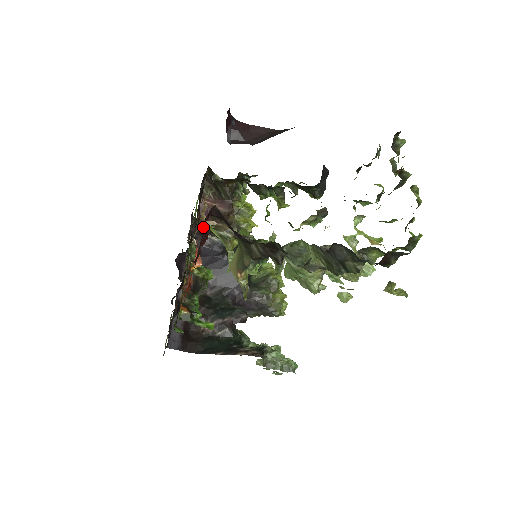
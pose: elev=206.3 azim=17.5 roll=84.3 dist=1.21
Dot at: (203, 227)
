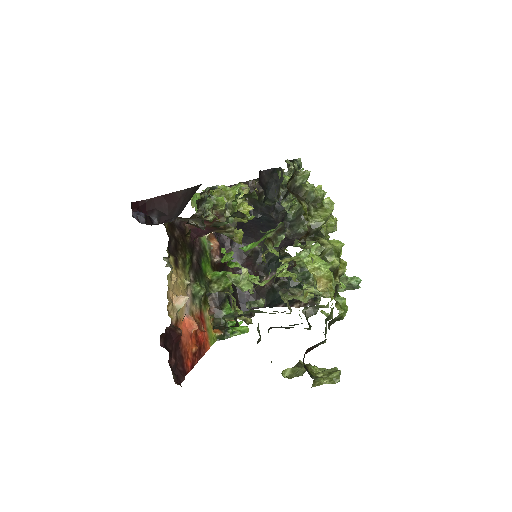
Dot at: (178, 311)
